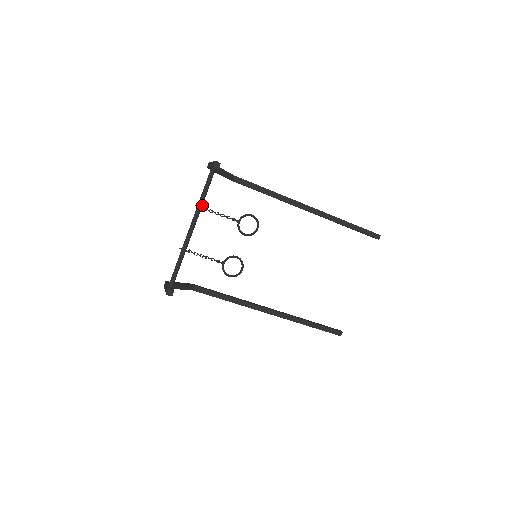
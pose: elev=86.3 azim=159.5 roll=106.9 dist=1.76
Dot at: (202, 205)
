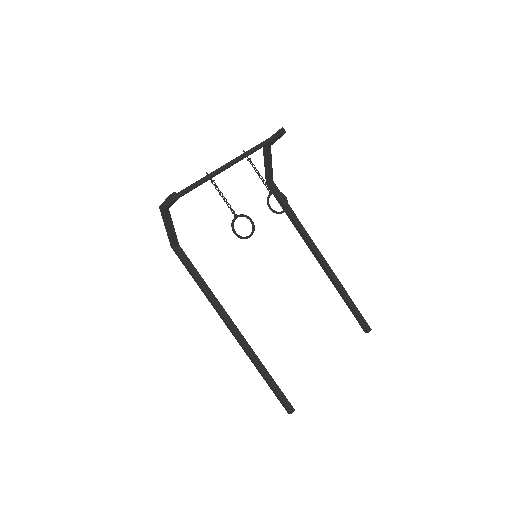
Dot at: occluded
